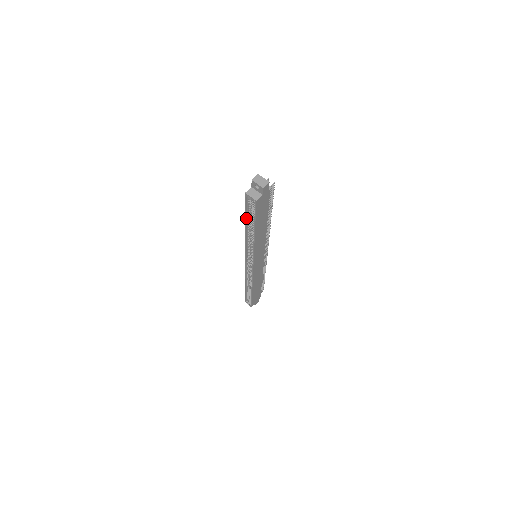
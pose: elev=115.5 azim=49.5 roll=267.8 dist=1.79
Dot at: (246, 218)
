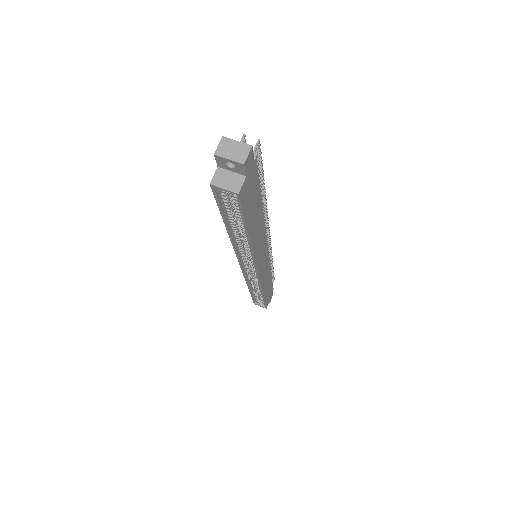
Dot at: (225, 220)
